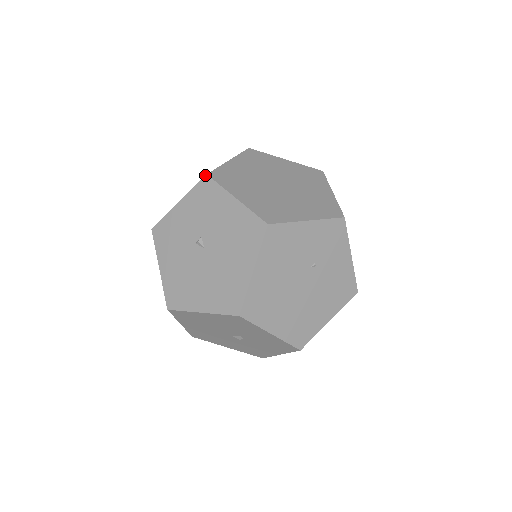
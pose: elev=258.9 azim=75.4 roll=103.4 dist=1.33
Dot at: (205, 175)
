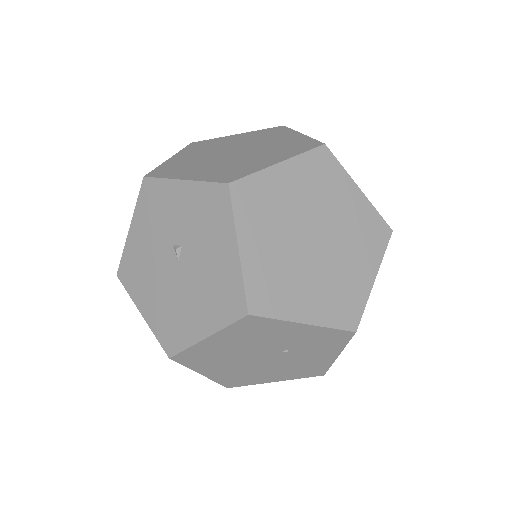
Dot at: (226, 182)
